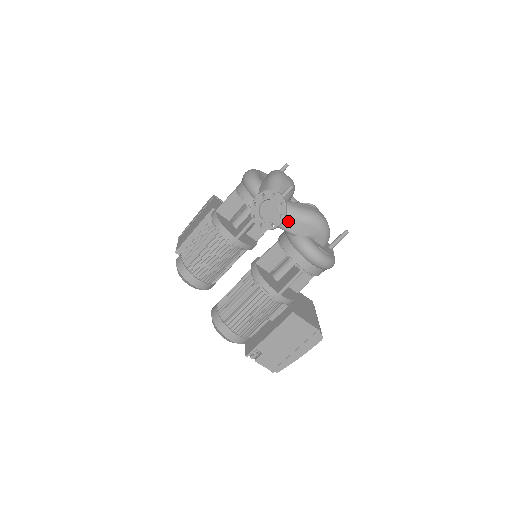
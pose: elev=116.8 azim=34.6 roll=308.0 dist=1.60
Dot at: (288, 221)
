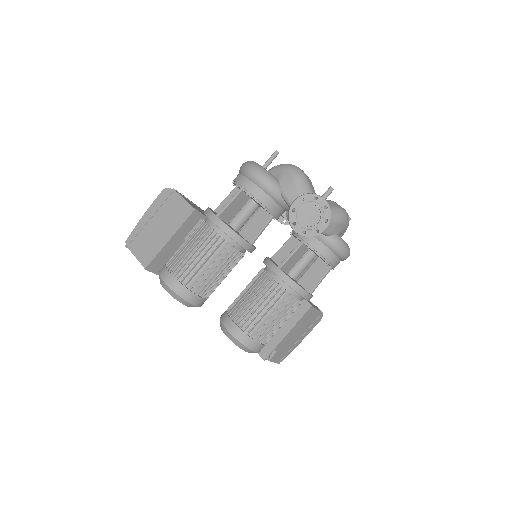
Dot at: occluded
